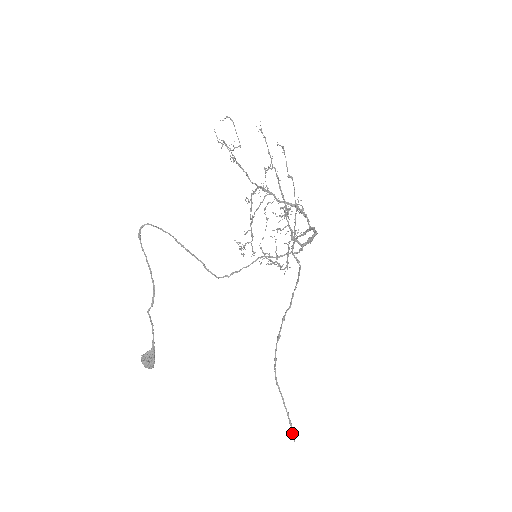
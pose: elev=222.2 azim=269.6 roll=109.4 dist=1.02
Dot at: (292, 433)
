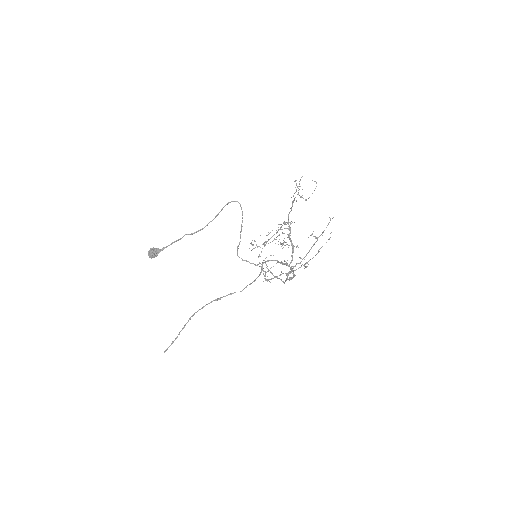
Dot at: occluded
